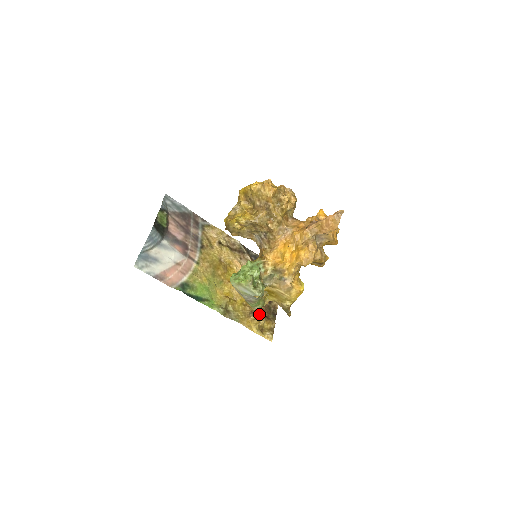
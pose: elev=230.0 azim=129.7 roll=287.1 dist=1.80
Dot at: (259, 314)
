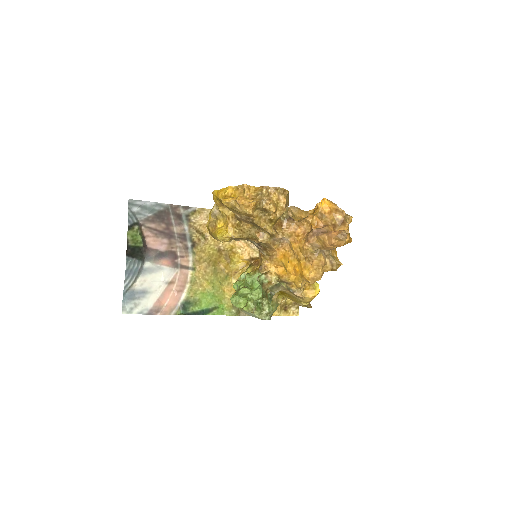
Dot at: occluded
